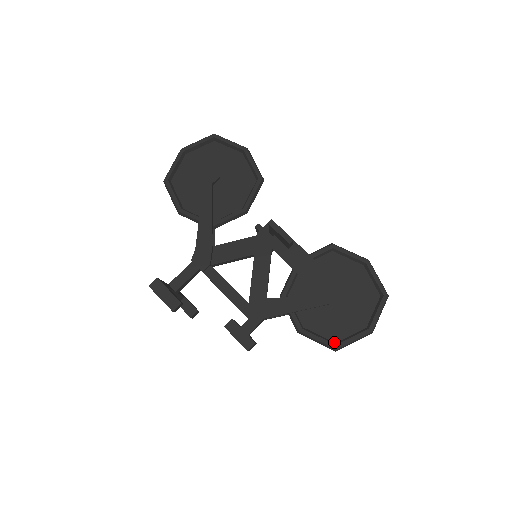
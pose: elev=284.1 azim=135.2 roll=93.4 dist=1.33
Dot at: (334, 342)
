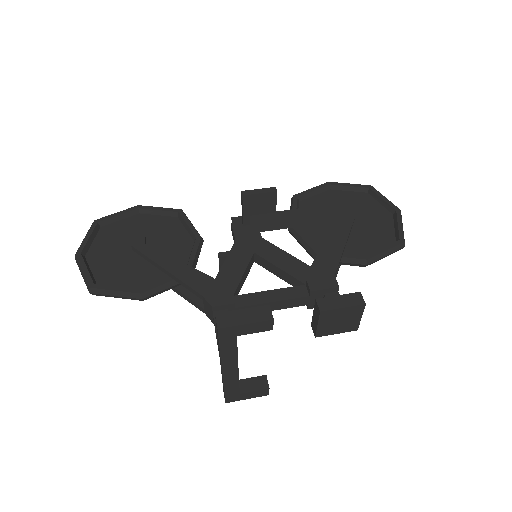
Dot at: (394, 243)
